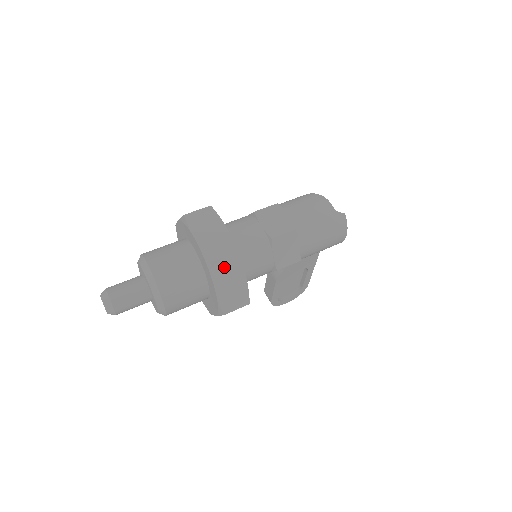
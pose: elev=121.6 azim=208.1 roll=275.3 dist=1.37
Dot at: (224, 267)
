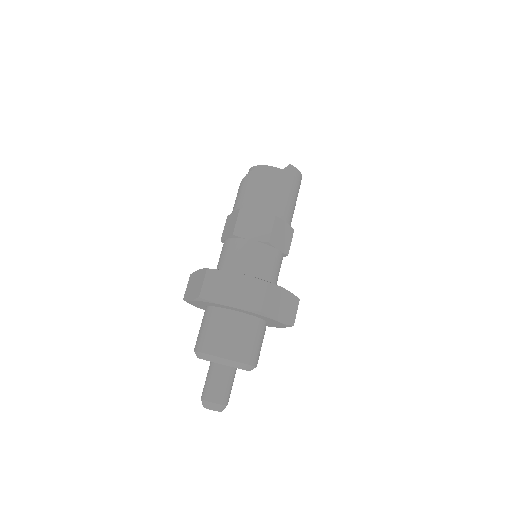
Dot at: (270, 302)
